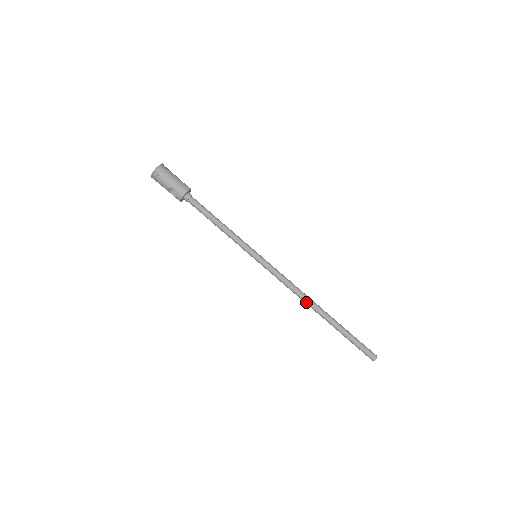
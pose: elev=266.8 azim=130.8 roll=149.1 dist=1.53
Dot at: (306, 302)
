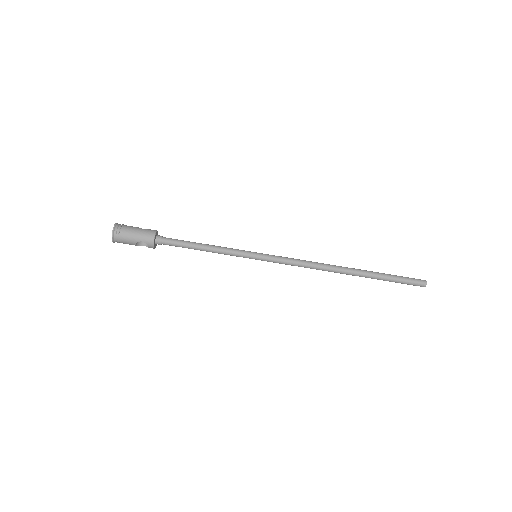
Dot at: (329, 271)
